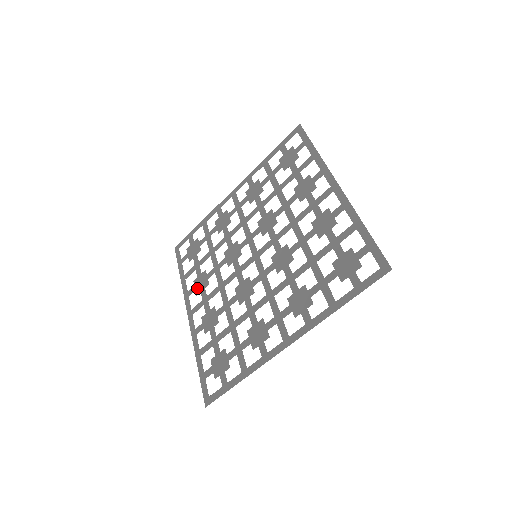
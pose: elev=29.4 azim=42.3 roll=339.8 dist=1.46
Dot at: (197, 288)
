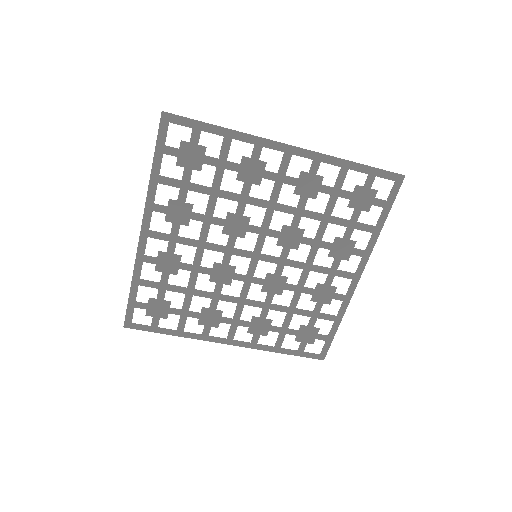
Dot at: (212, 324)
